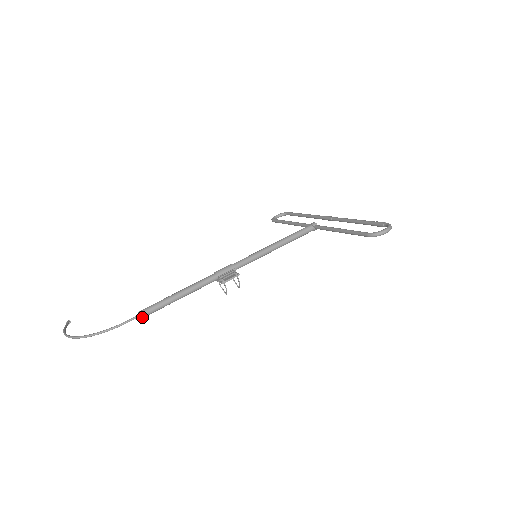
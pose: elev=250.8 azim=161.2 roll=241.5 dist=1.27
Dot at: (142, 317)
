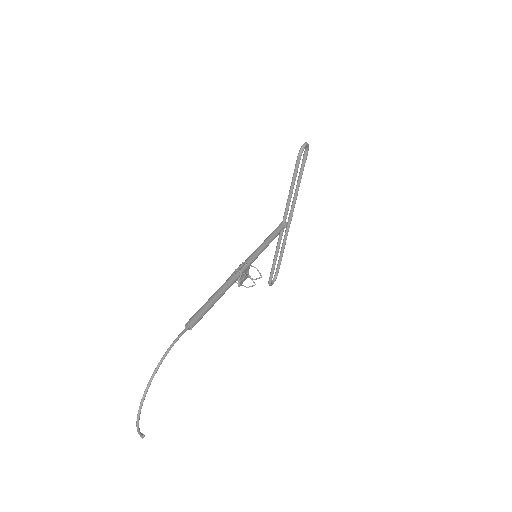
Dot at: (191, 325)
